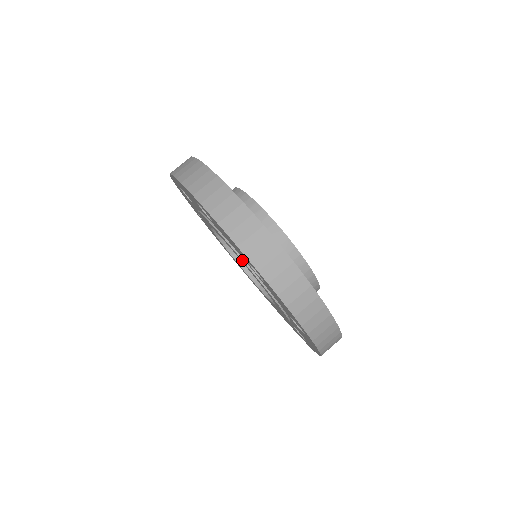
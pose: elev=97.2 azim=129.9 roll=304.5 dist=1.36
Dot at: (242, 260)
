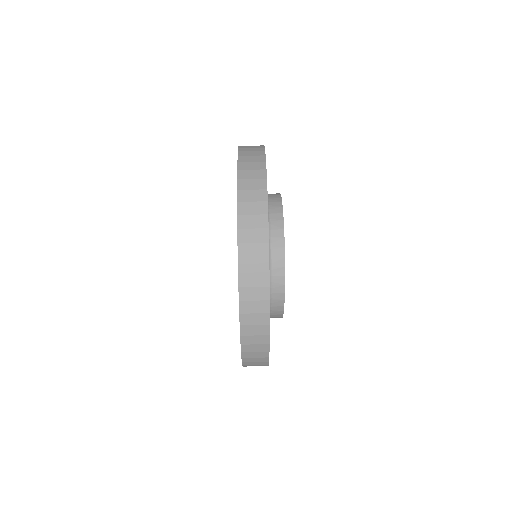
Dot at: occluded
